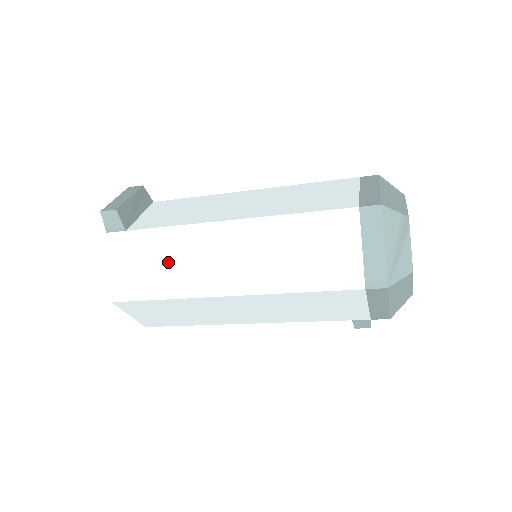
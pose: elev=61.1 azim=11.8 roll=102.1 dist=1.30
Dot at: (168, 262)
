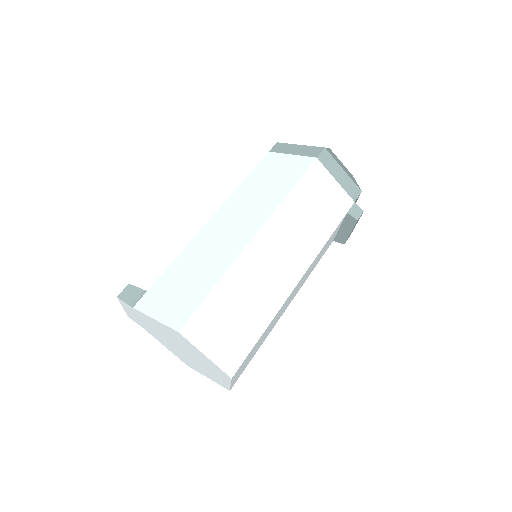
Dot at: (196, 268)
